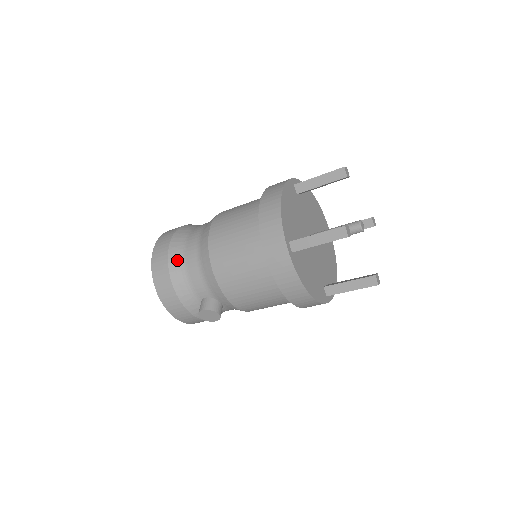
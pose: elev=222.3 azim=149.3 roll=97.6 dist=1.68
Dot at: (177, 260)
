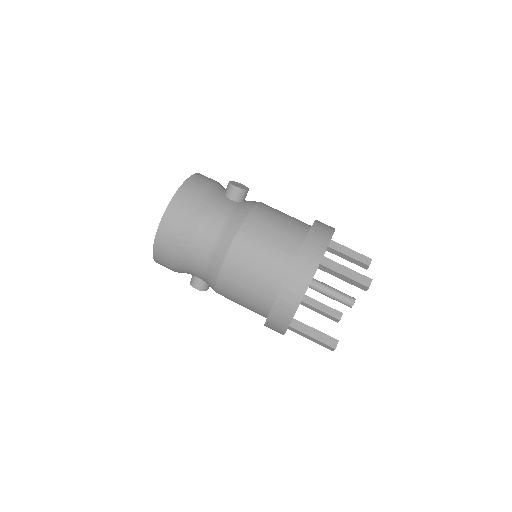
Dot at: (182, 259)
